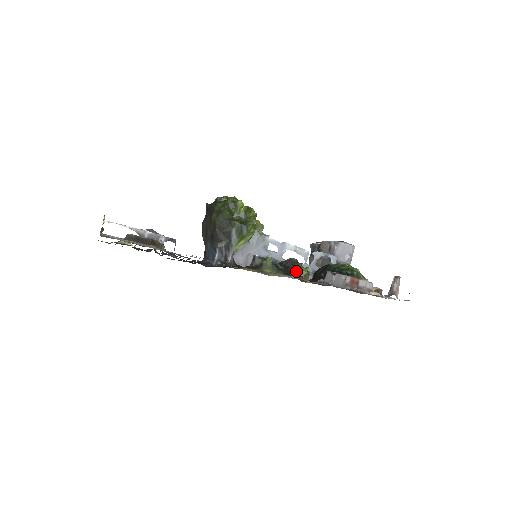
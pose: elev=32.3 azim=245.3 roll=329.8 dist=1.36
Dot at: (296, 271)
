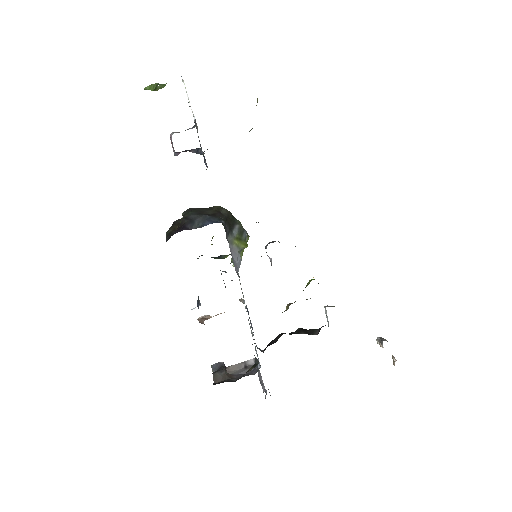
Dot at: occluded
